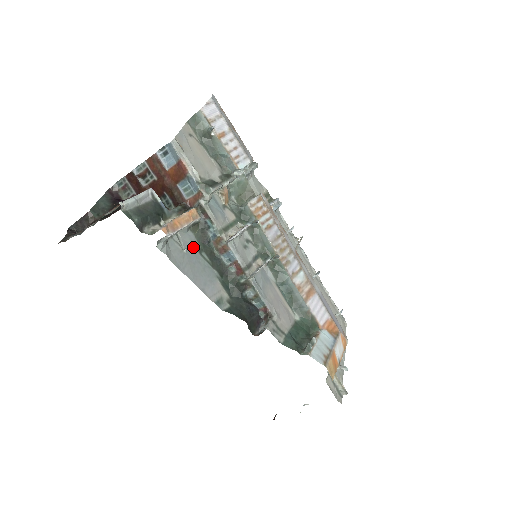
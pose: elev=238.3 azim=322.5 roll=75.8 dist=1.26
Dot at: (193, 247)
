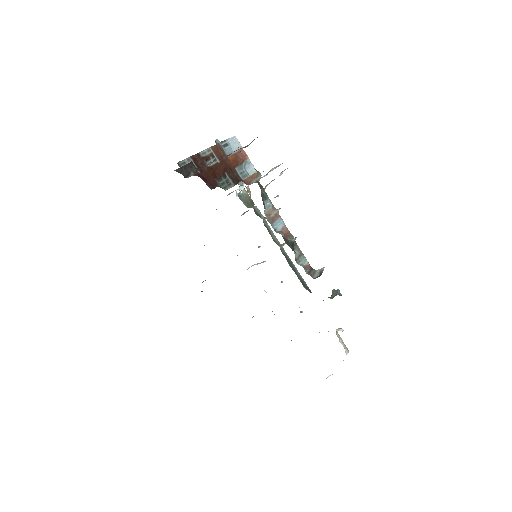
Dot at: occluded
